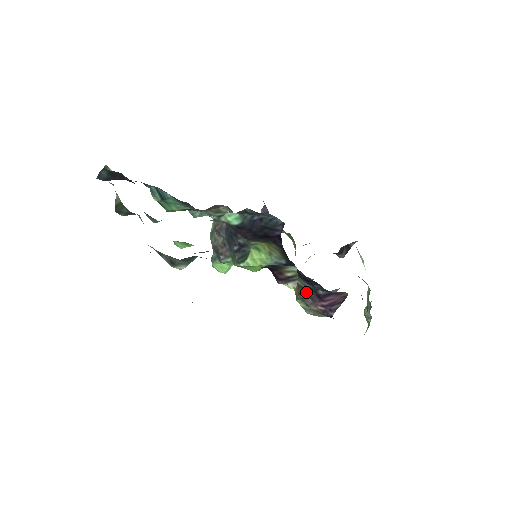
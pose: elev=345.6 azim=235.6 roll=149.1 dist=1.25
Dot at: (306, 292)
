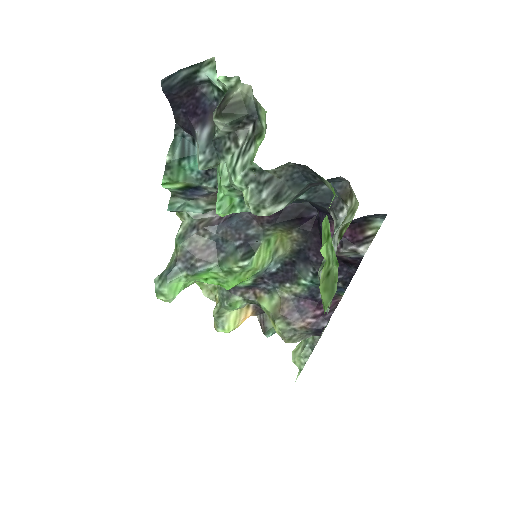
Dot at: (294, 305)
